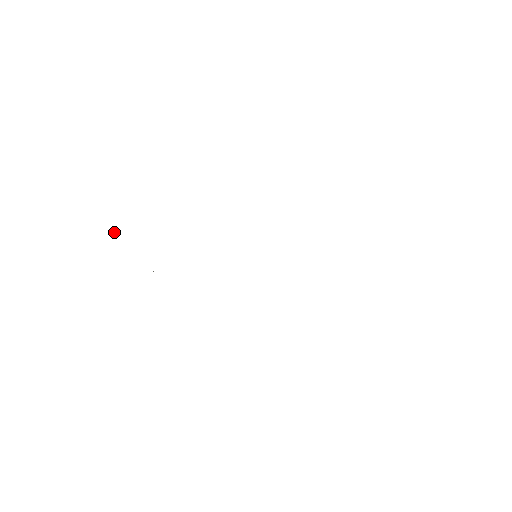
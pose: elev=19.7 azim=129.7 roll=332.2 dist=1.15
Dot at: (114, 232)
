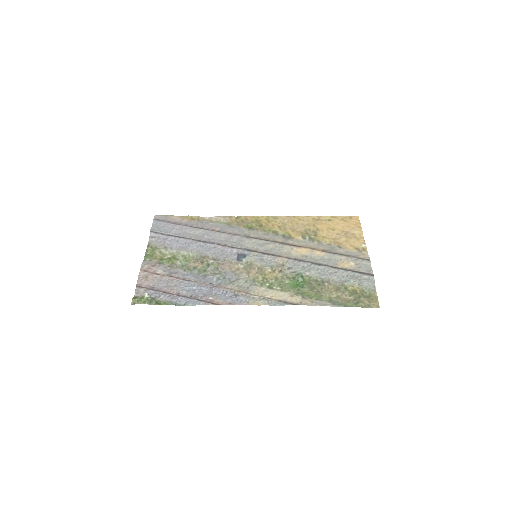
Dot at: (148, 297)
